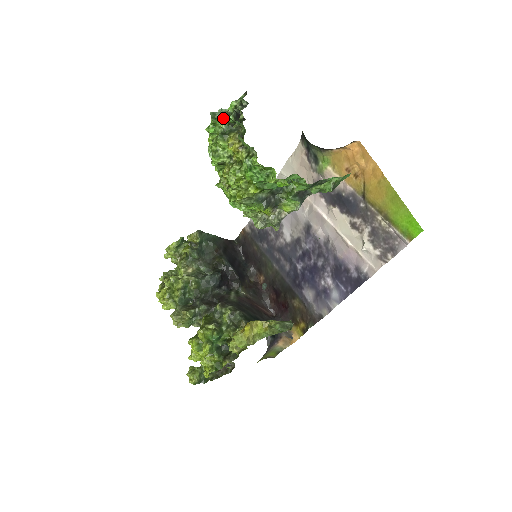
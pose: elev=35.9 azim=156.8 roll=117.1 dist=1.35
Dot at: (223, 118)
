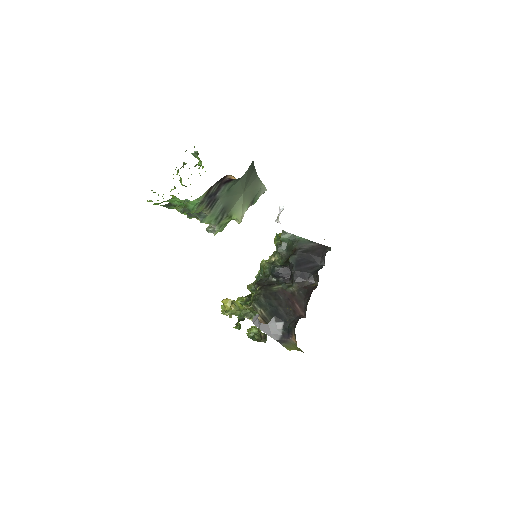
Dot at: occluded
